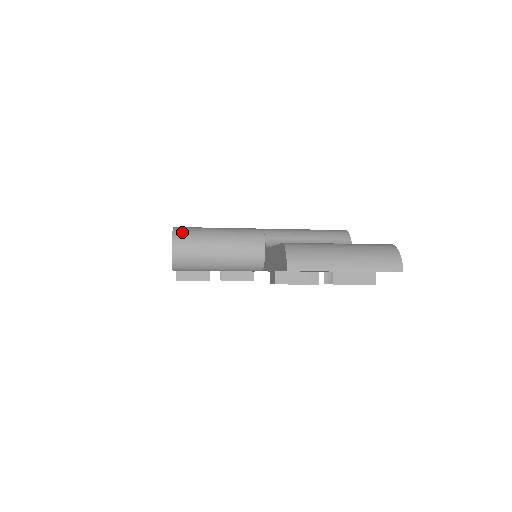
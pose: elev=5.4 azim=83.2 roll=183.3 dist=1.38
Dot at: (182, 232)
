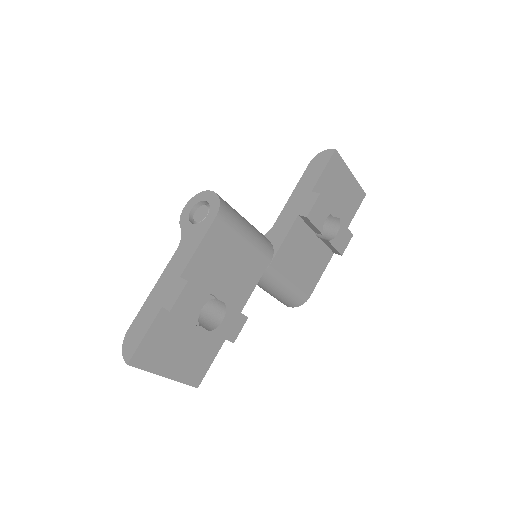
Dot at: occluded
